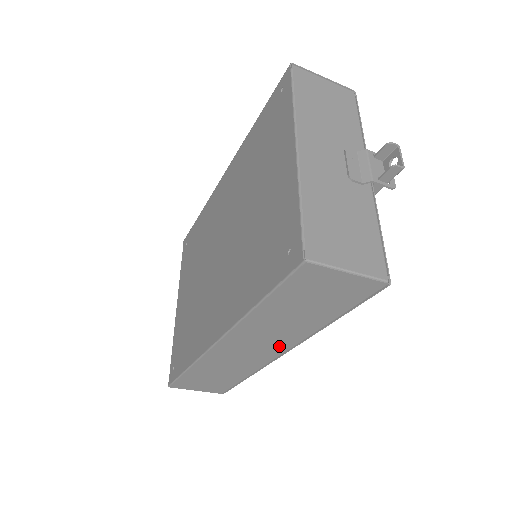
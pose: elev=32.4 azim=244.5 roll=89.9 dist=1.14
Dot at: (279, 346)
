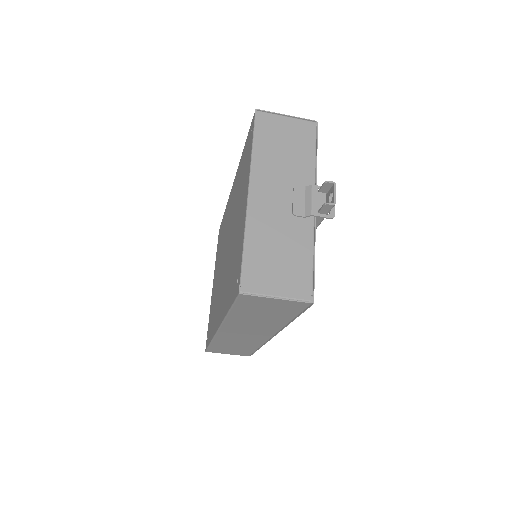
Dot at: (265, 332)
